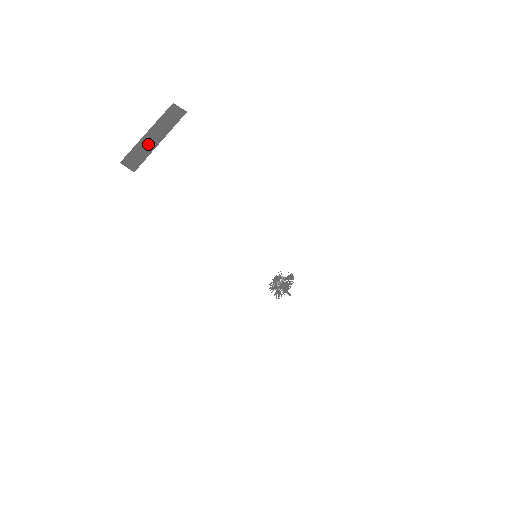
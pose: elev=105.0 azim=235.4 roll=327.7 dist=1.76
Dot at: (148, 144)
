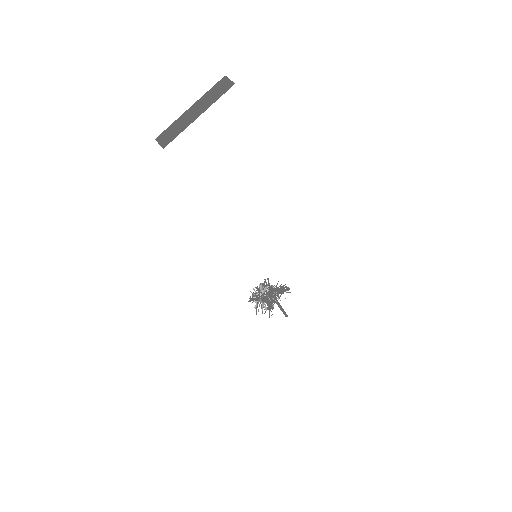
Dot at: (186, 120)
